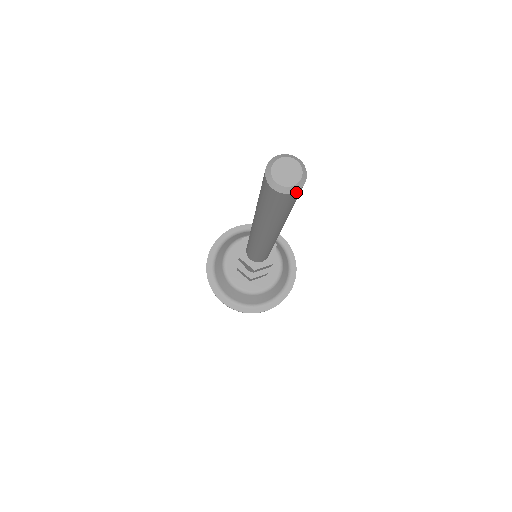
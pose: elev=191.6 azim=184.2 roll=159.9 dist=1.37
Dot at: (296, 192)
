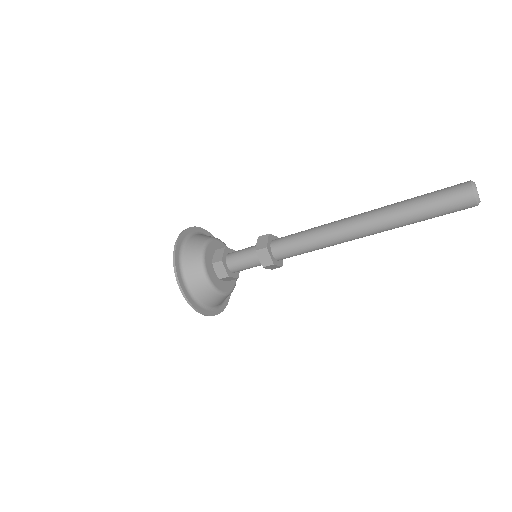
Dot at: occluded
